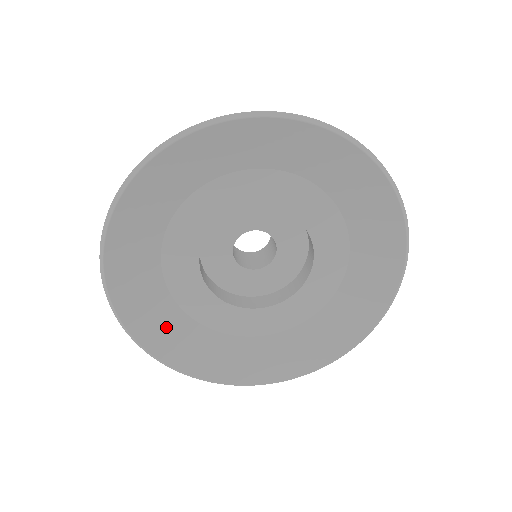
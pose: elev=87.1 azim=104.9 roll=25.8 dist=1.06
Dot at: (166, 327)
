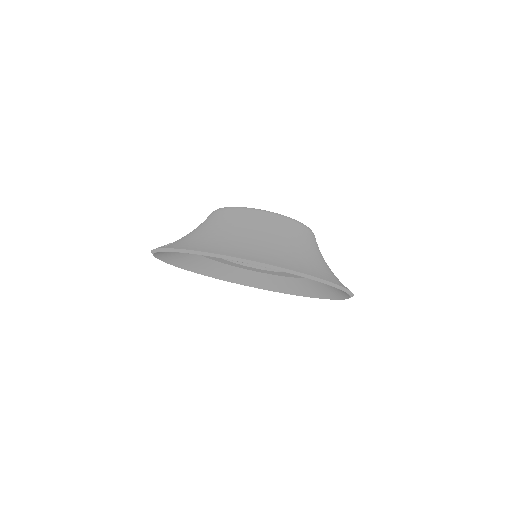
Dot at: (176, 253)
